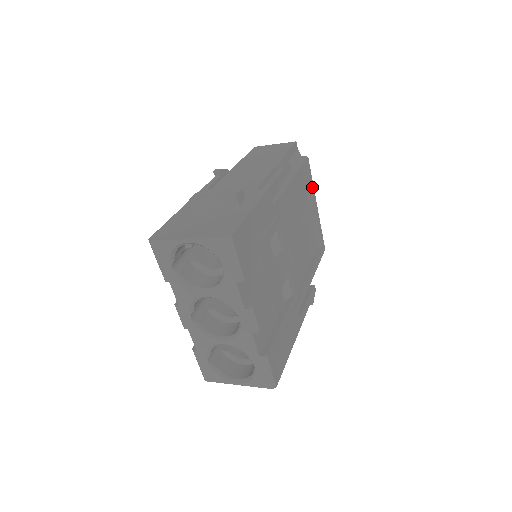
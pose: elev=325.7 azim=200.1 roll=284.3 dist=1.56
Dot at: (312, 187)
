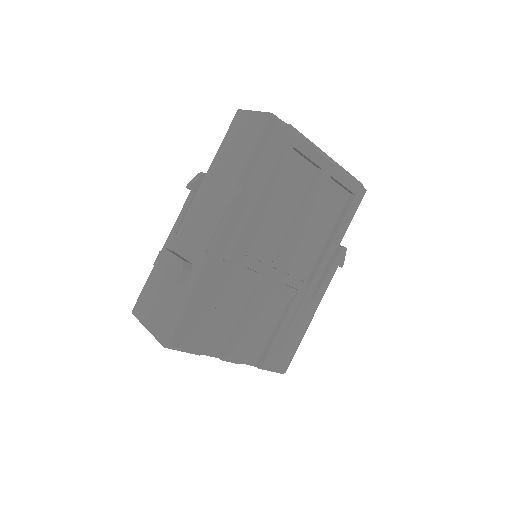
Dot at: (313, 154)
